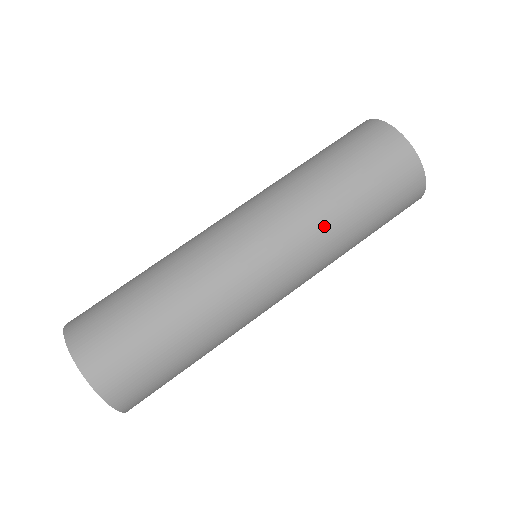
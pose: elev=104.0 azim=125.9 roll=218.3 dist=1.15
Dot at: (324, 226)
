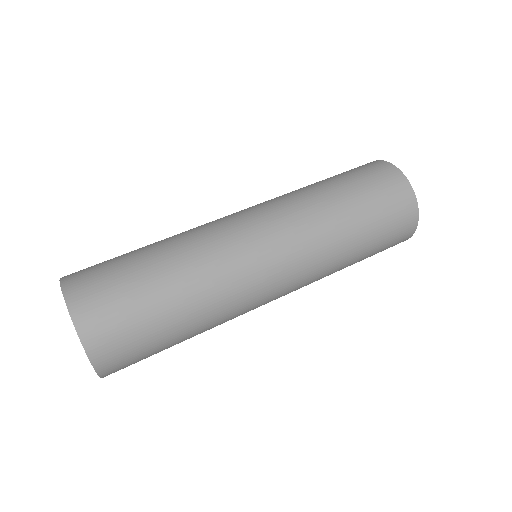
Dot at: (310, 204)
